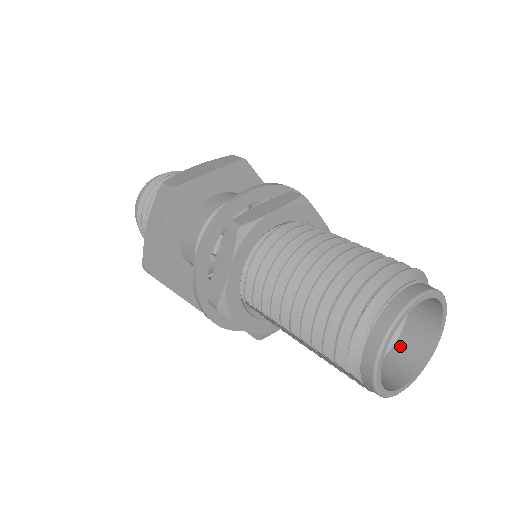
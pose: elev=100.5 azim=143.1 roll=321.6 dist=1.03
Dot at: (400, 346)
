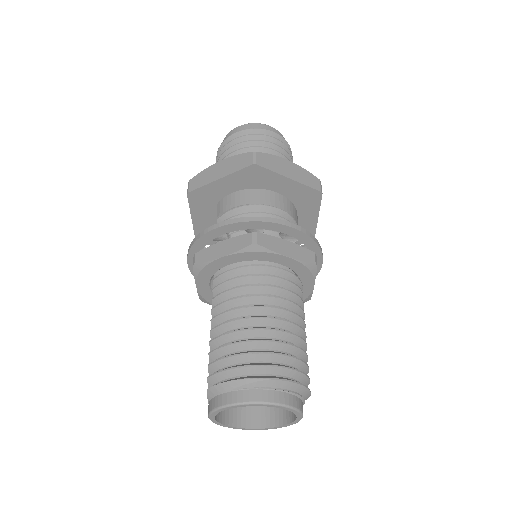
Dot at: occluded
